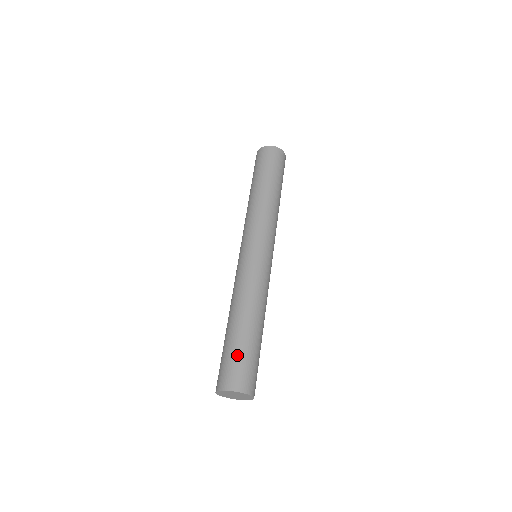
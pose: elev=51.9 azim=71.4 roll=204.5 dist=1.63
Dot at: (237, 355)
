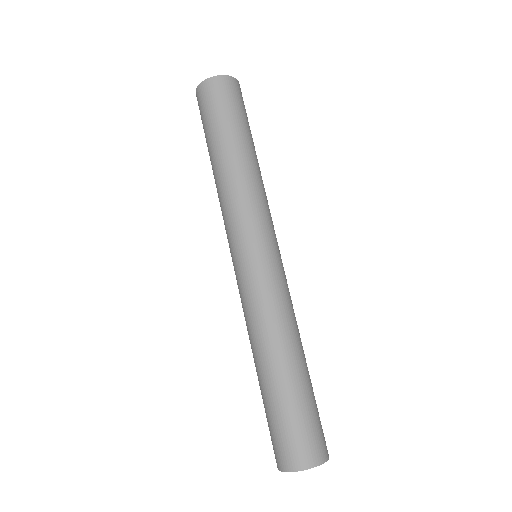
Dot at: (279, 420)
